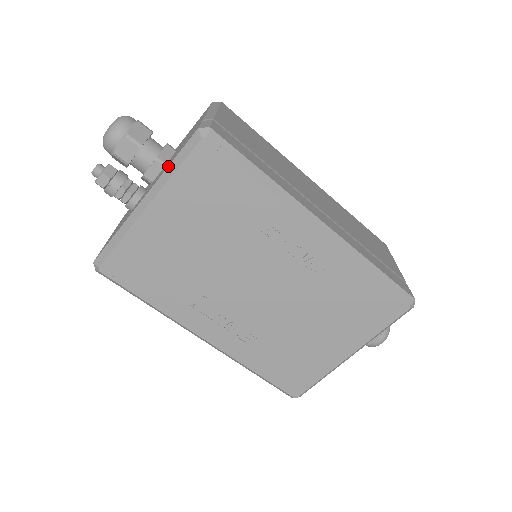
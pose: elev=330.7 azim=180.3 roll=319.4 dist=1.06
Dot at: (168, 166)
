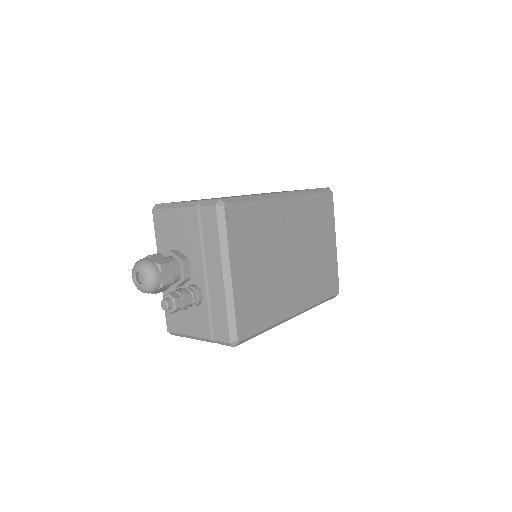
Dot at: (219, 241)
